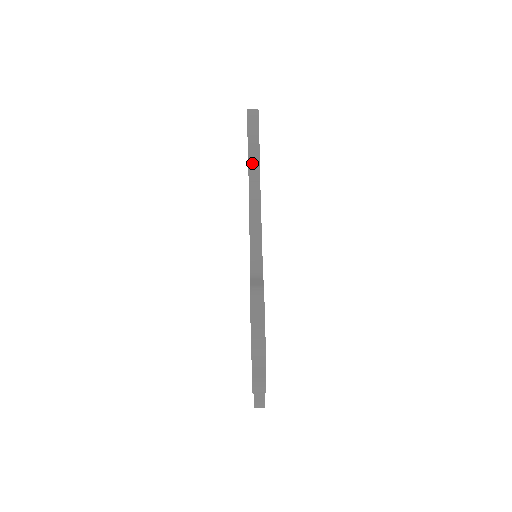
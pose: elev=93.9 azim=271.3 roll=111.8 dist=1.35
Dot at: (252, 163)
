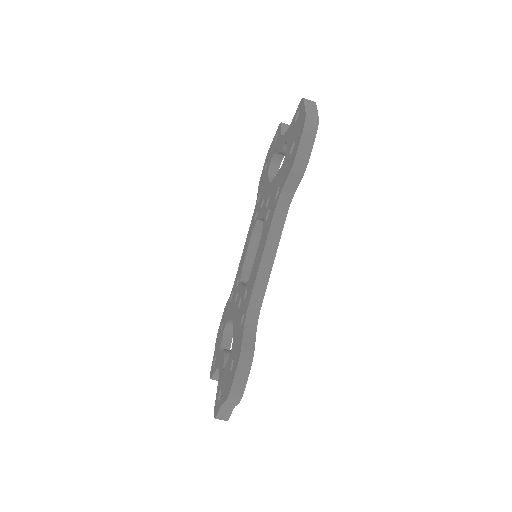
Dot at: (287, 189)
